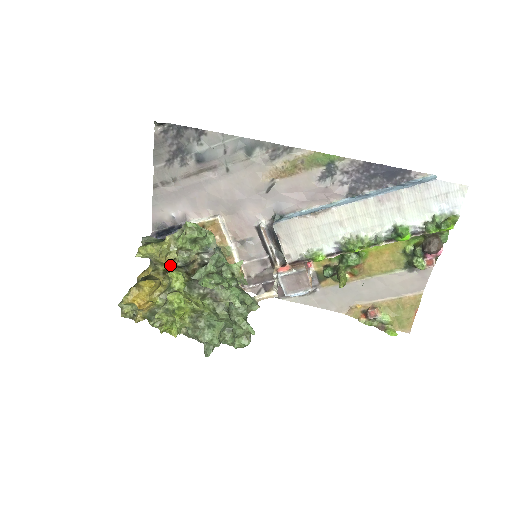
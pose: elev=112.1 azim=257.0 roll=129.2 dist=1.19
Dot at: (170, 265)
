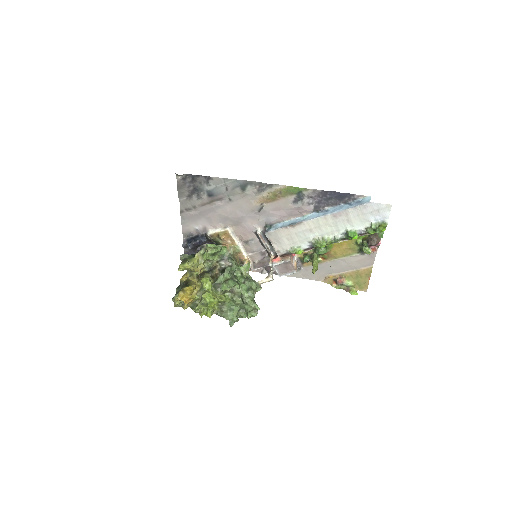
Dot at: (200, 271)
